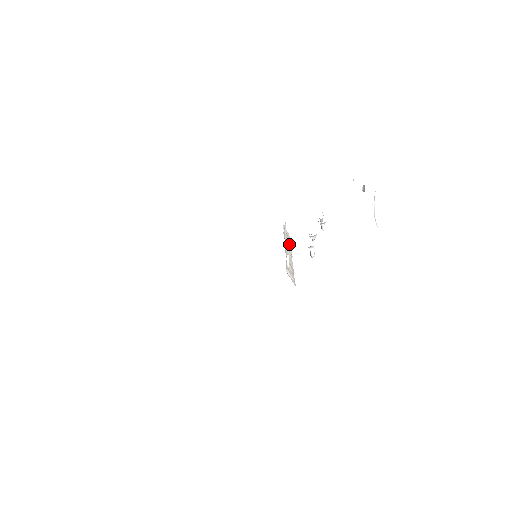
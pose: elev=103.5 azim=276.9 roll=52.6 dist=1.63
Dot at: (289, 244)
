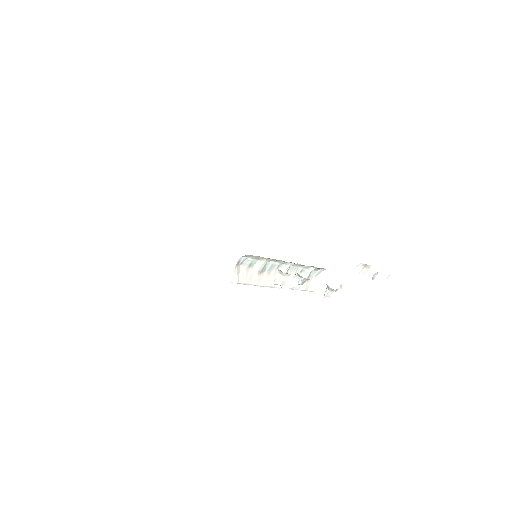
Dot at: (295, 284)
